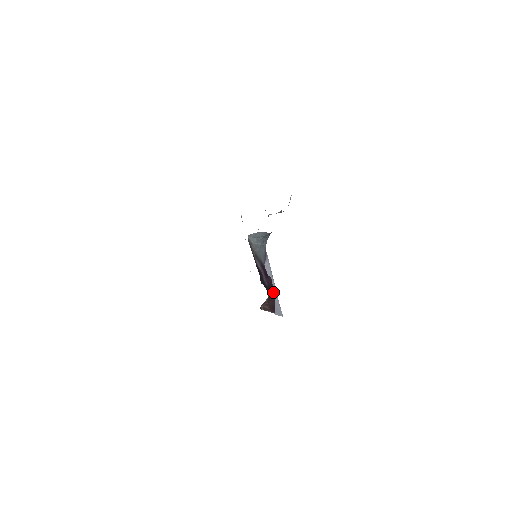
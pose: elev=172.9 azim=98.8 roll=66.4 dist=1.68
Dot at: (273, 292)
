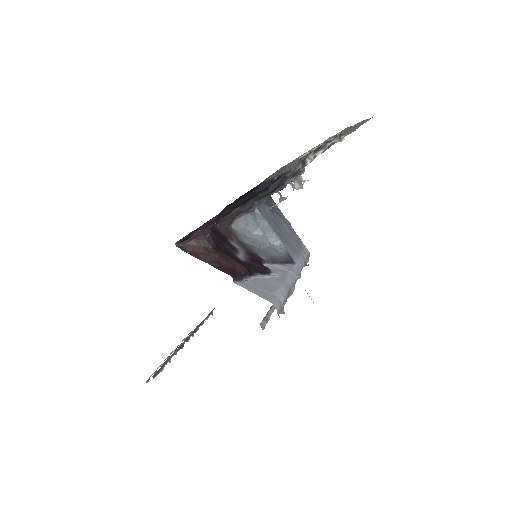
Dot at: (266, 281)
